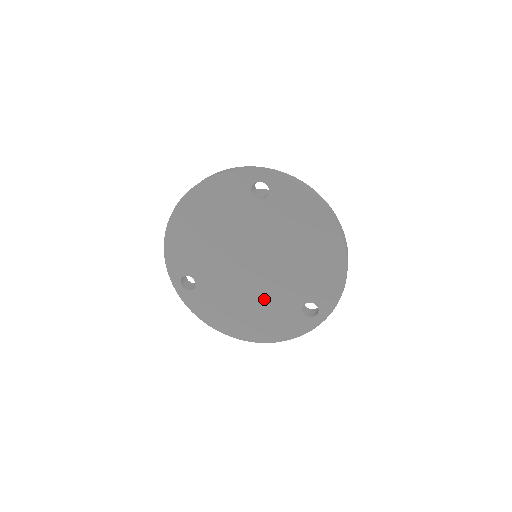
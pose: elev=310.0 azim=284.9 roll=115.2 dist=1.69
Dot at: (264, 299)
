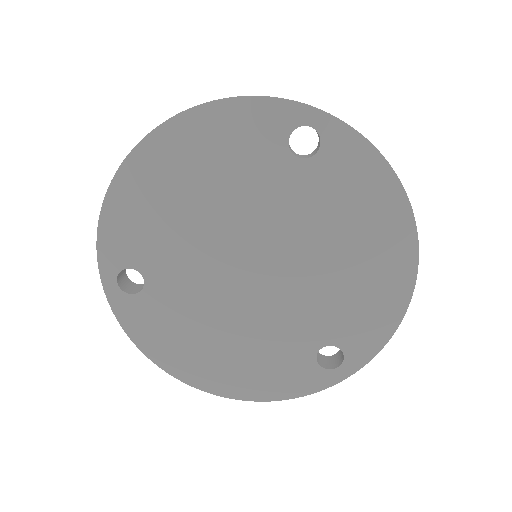
Dot at: (258, 329)
